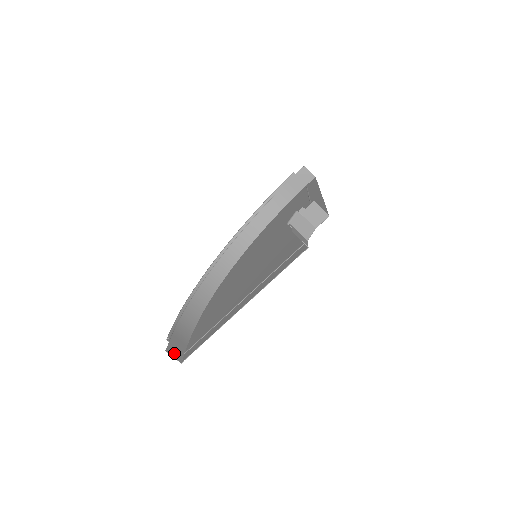
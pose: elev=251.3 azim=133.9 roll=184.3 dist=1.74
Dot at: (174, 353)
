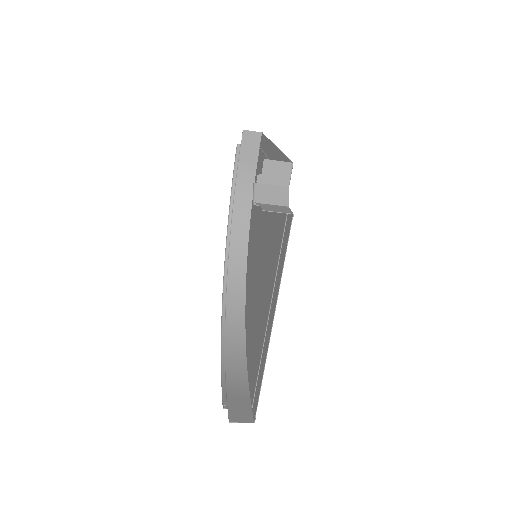
Dot at: (240, 417)
